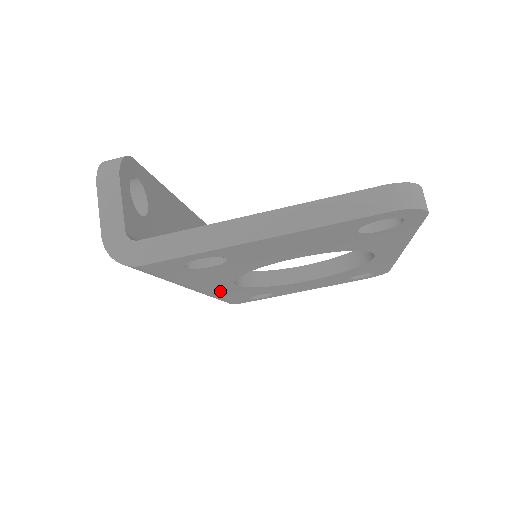
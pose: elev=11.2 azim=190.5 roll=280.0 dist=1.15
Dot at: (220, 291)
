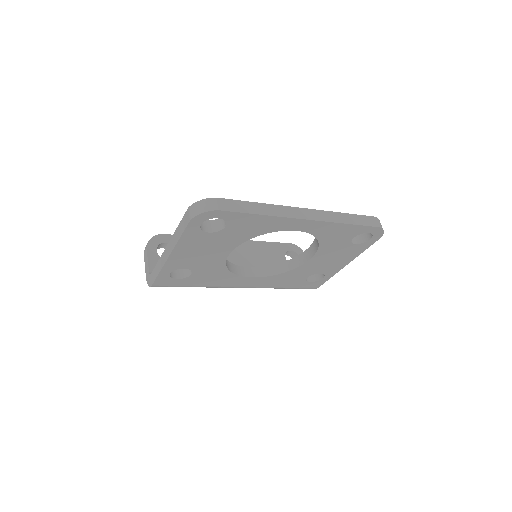
Dot at: (257, 284)
